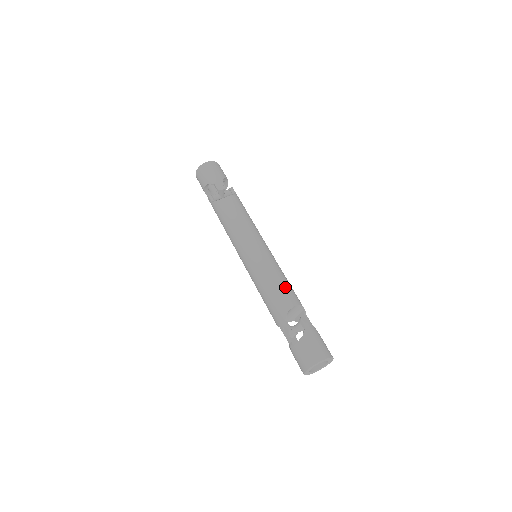
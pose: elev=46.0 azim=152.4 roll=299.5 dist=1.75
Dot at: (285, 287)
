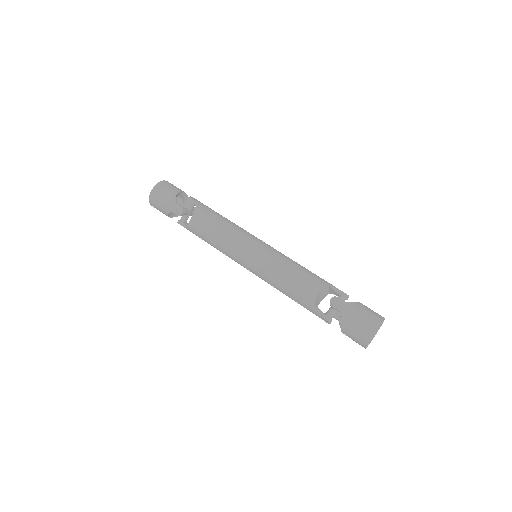
Dot at: (298, 280)
